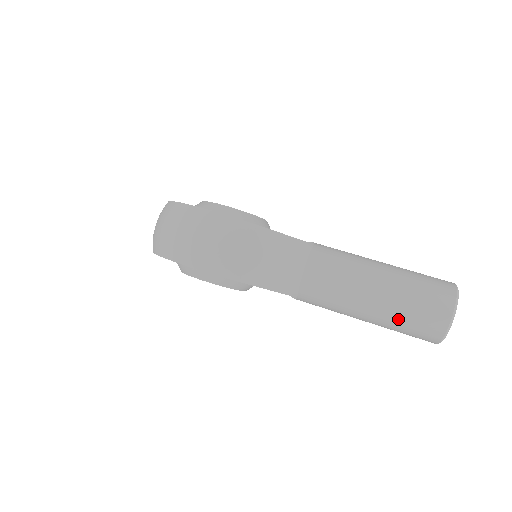
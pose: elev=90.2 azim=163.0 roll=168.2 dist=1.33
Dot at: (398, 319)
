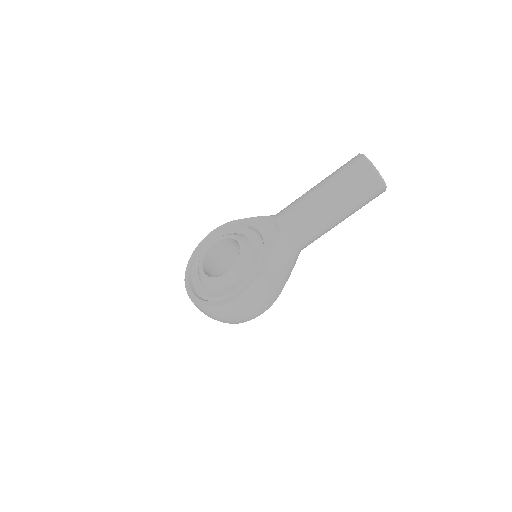
Dot at: occluded
